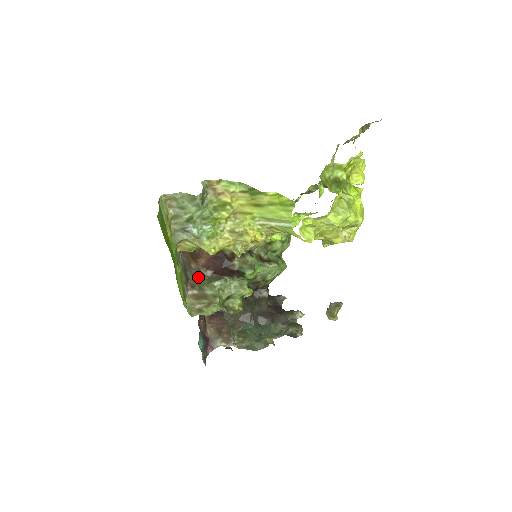
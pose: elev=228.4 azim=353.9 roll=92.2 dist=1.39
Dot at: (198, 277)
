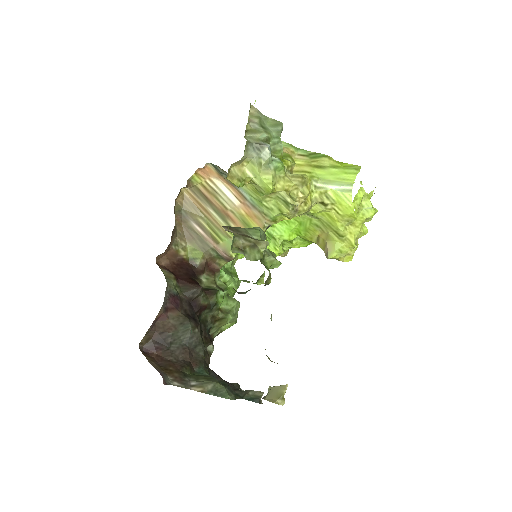
Dot at: occluded
